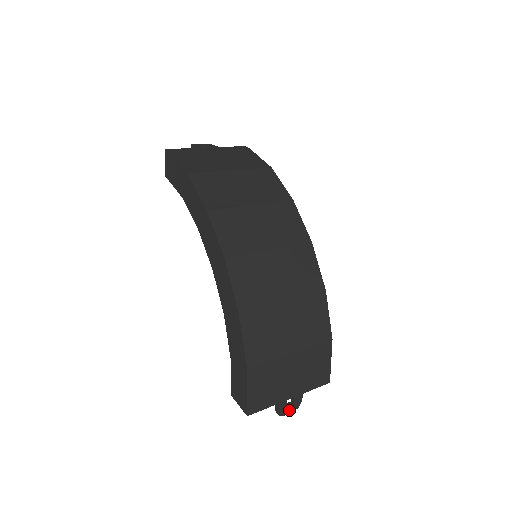
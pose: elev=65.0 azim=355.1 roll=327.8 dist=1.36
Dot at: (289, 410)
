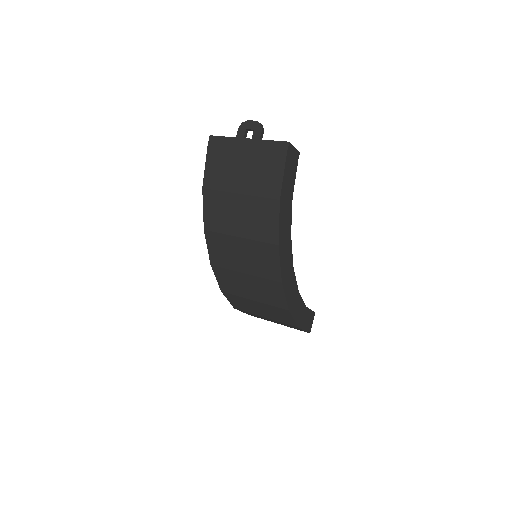
Dot at: occluded
